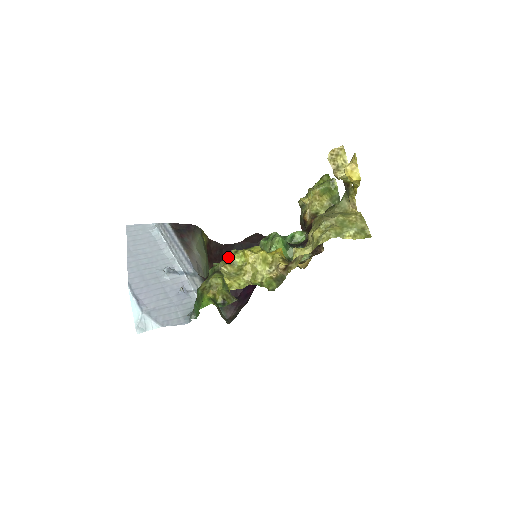
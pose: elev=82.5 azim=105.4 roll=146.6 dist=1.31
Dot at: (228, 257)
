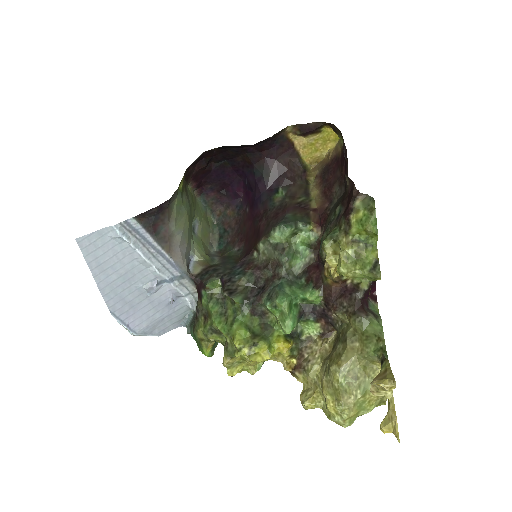
Dot at: (229, 340)
